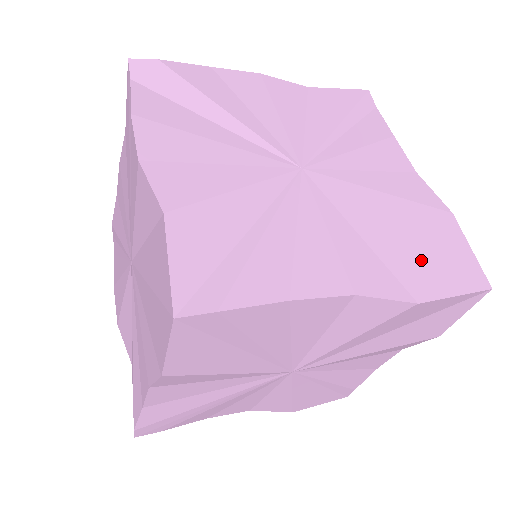
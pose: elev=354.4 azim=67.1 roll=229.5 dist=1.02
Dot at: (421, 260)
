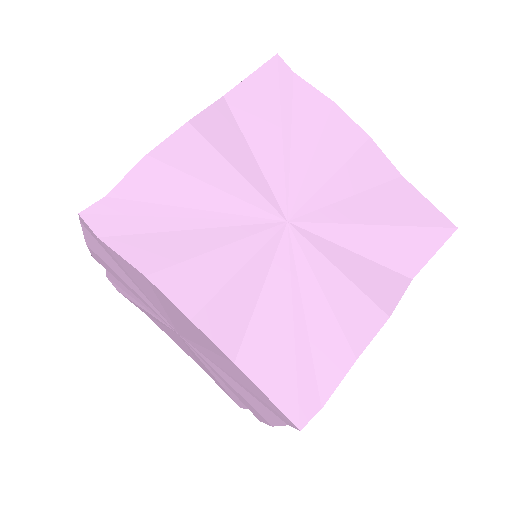
Dot at: occluded
